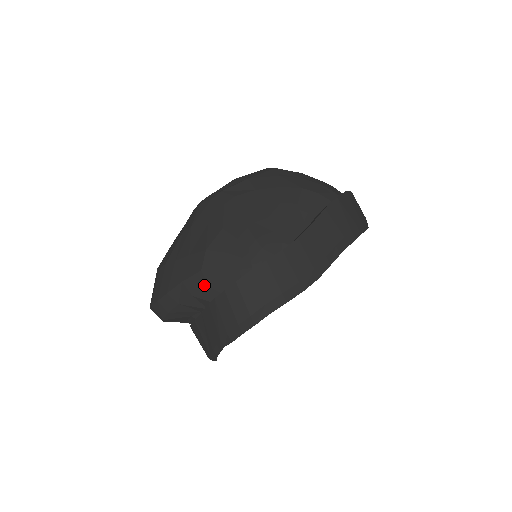
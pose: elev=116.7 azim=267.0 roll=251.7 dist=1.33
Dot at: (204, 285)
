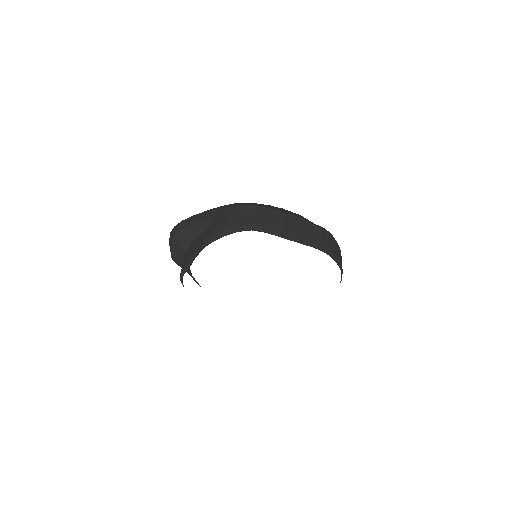
Dot at: (221, 212)
